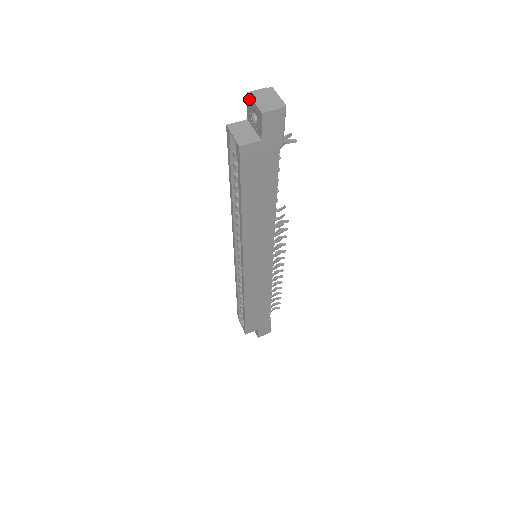
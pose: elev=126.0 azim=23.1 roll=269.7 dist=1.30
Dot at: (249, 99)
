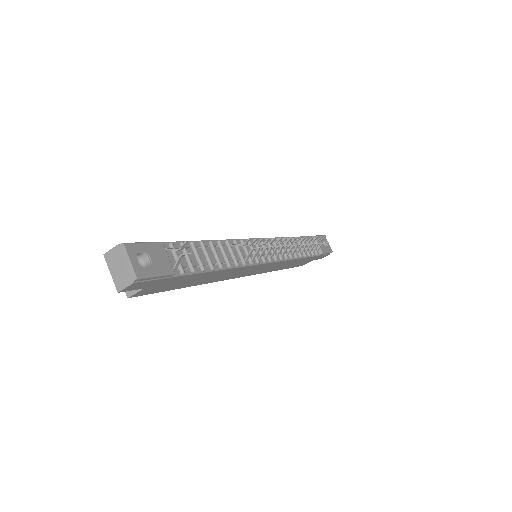
Dot at: (109, 260)
